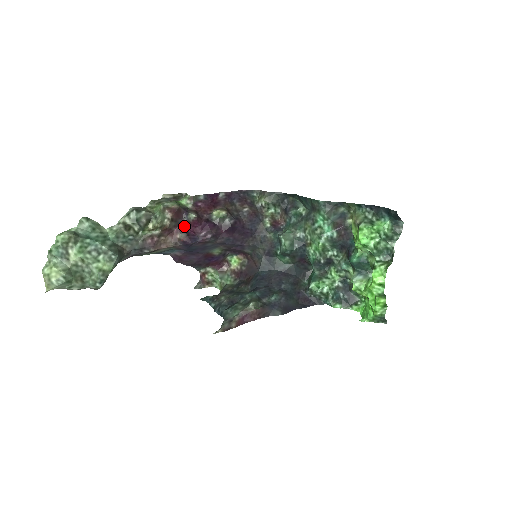
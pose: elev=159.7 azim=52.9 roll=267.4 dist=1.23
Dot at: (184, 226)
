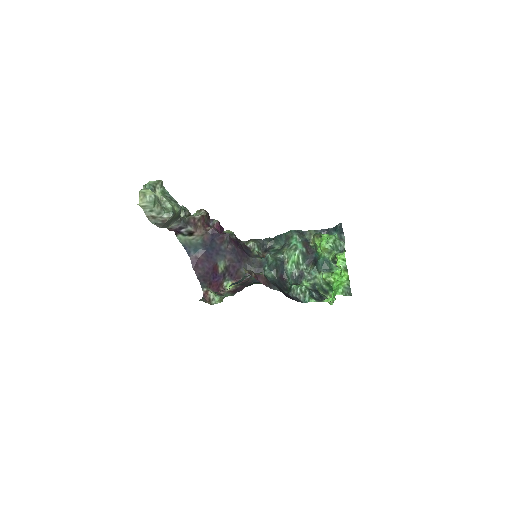
Dot at: (210, 226)
